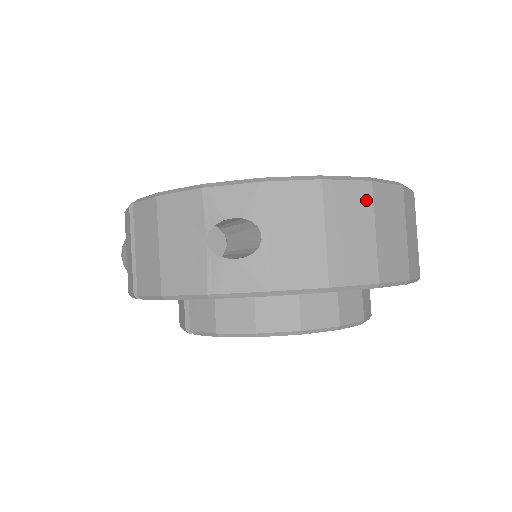
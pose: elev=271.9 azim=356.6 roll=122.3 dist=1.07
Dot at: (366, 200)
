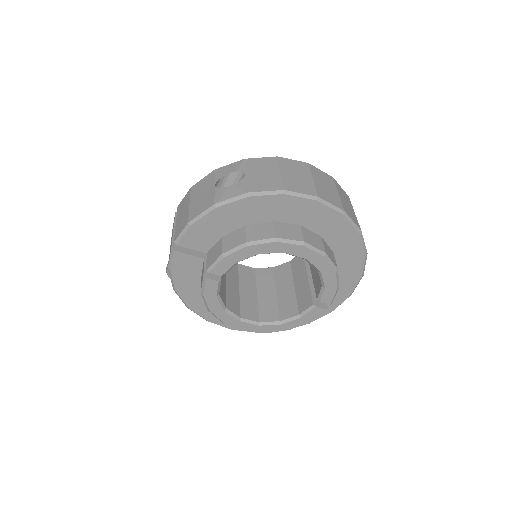
Dot at: (305, 168)
